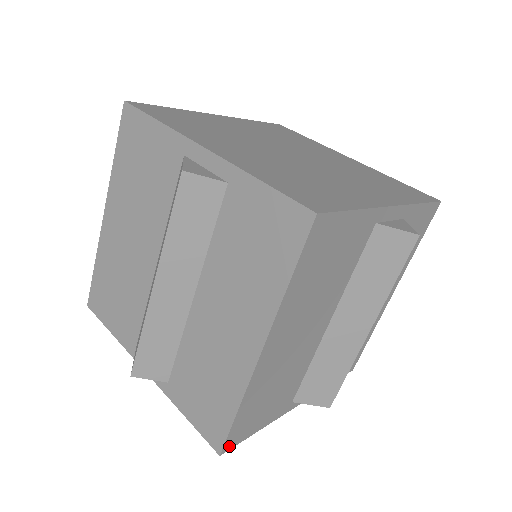
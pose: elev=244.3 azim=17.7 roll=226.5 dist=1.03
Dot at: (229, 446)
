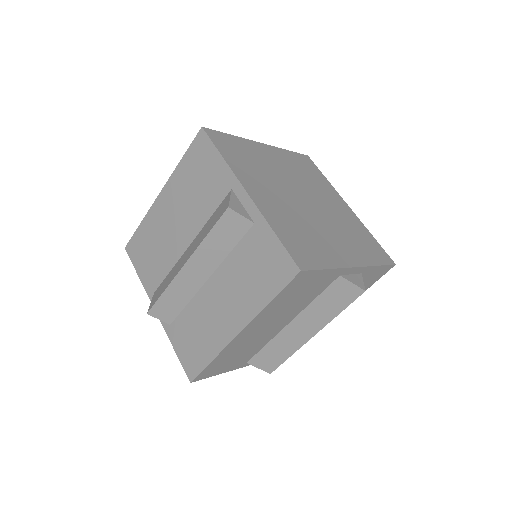
Dot at: (198, 379)
